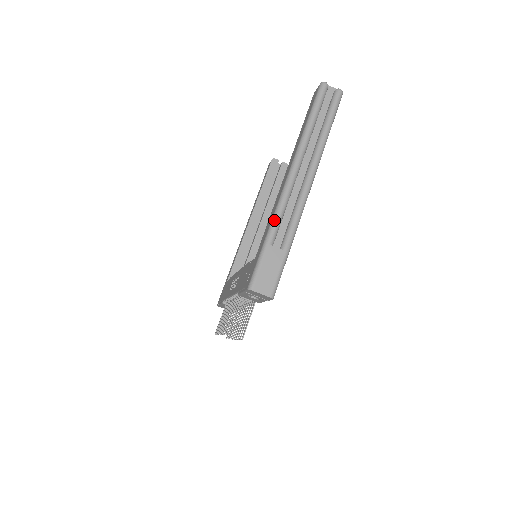
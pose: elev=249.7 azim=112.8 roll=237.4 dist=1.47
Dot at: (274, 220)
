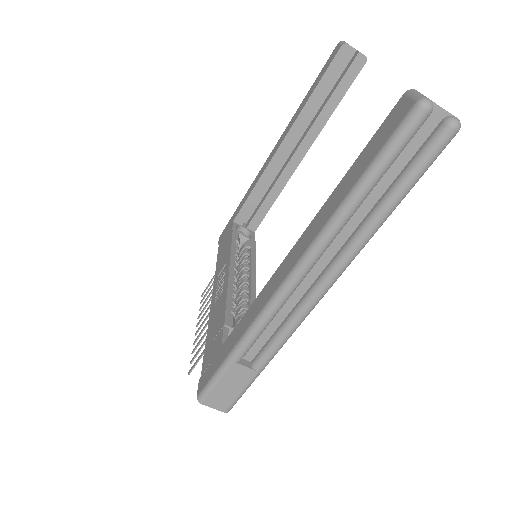
Dot at: (249, 335)
